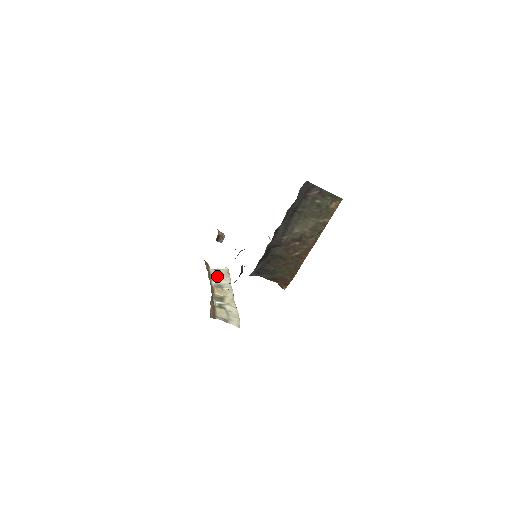
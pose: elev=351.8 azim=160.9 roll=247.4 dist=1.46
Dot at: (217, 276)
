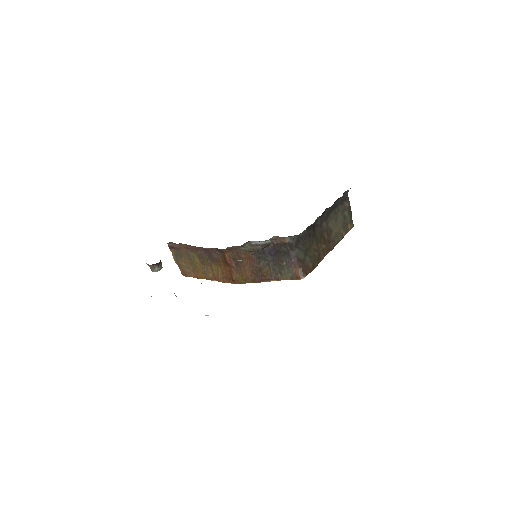
Dot at: occluded
